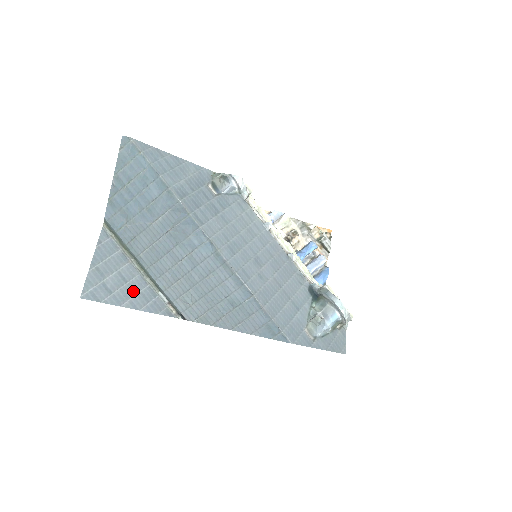
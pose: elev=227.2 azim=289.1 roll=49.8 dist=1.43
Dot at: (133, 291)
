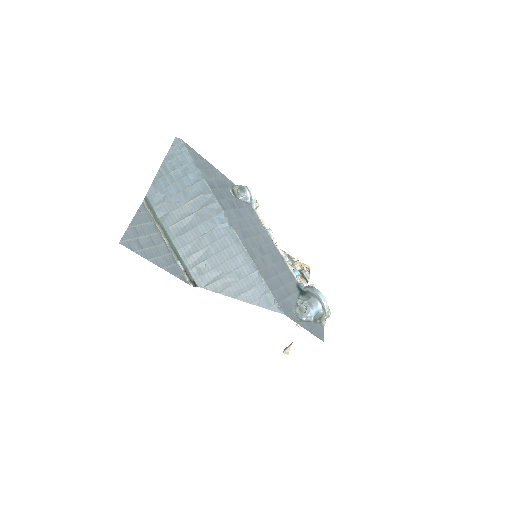
Dot at: (159, 253)
